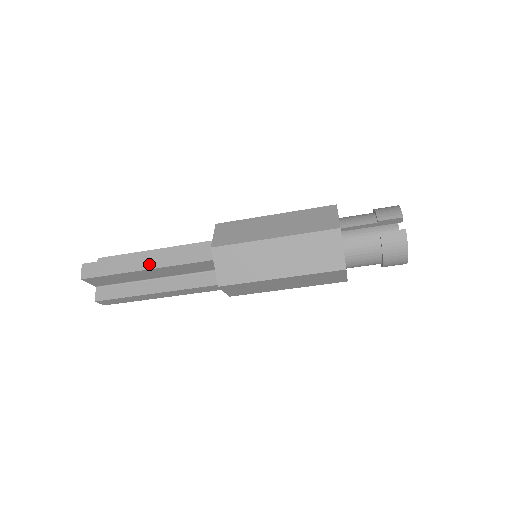
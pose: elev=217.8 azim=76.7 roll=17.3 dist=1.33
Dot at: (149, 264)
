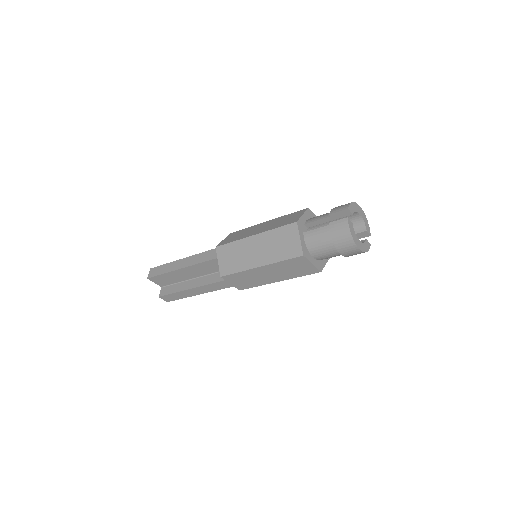
Dot at: (184, 264)
